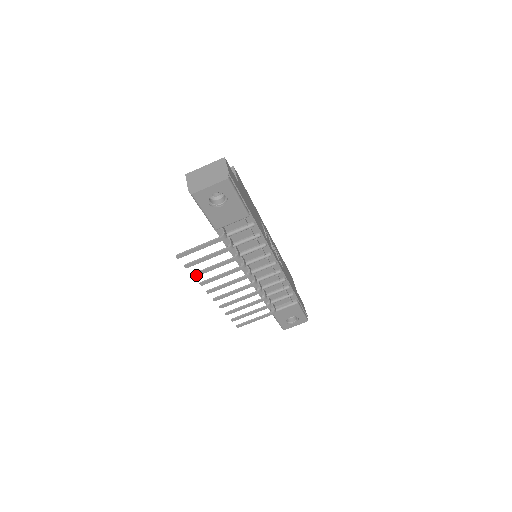
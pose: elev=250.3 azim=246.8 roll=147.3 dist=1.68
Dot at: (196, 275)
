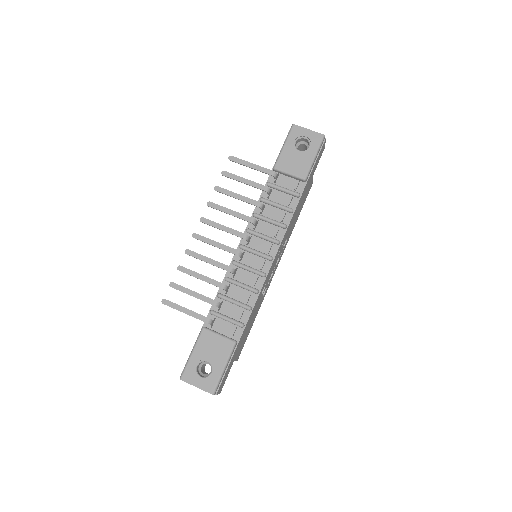
Dot at: (218, 189)
